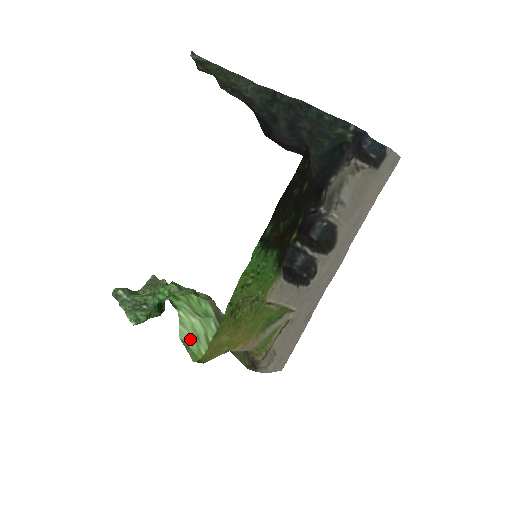
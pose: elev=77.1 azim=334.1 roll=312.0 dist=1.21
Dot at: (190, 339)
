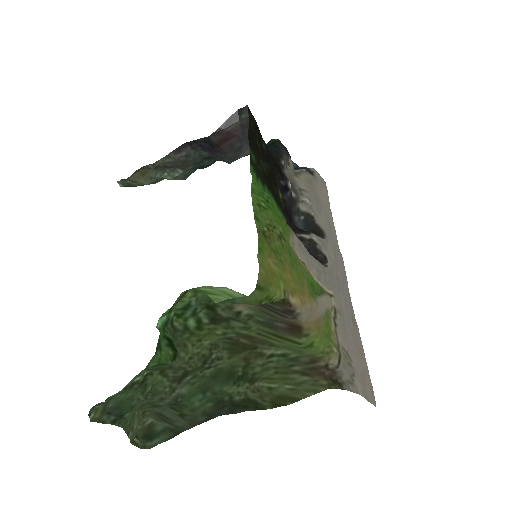
Dot at: occluded
